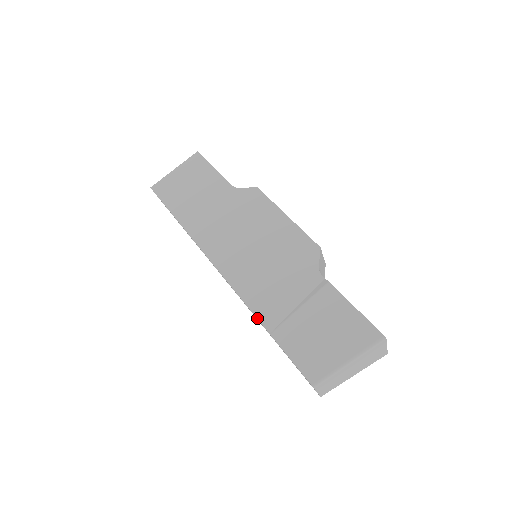
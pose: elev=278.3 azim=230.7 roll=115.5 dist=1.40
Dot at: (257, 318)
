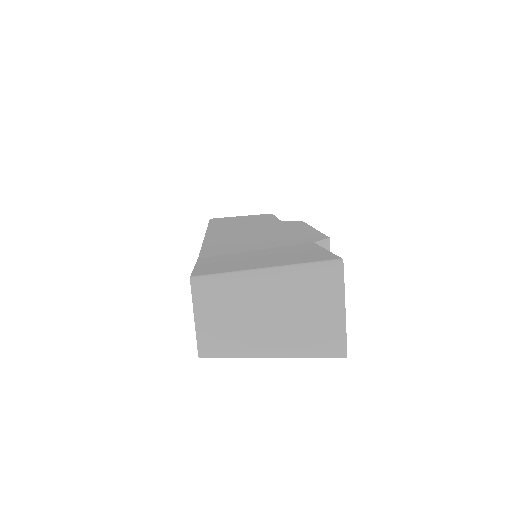
Dot at: (200, 252)
